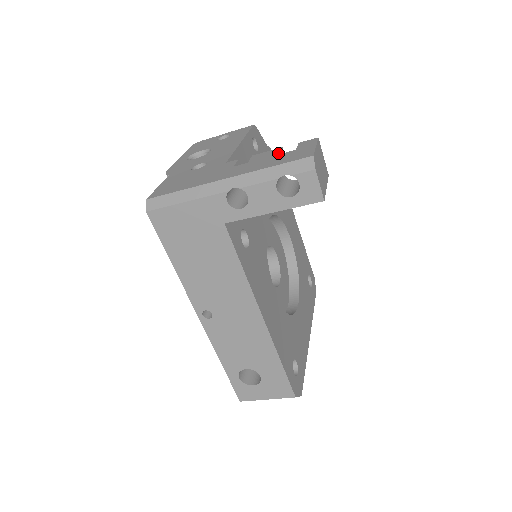
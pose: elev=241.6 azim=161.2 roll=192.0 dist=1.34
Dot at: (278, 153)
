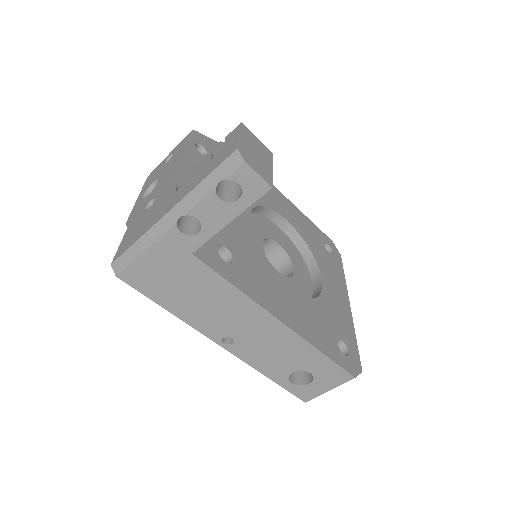
Dot at: (209, 159)
